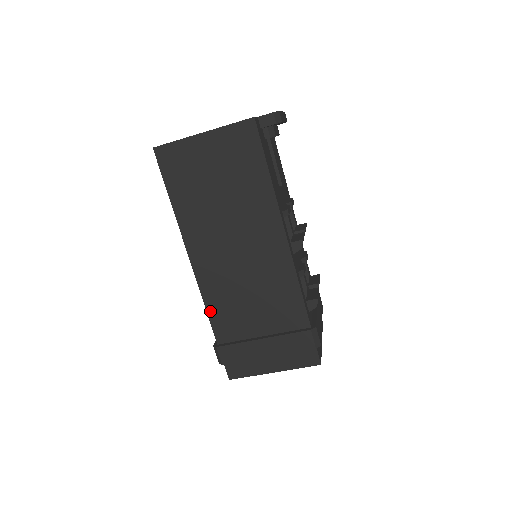
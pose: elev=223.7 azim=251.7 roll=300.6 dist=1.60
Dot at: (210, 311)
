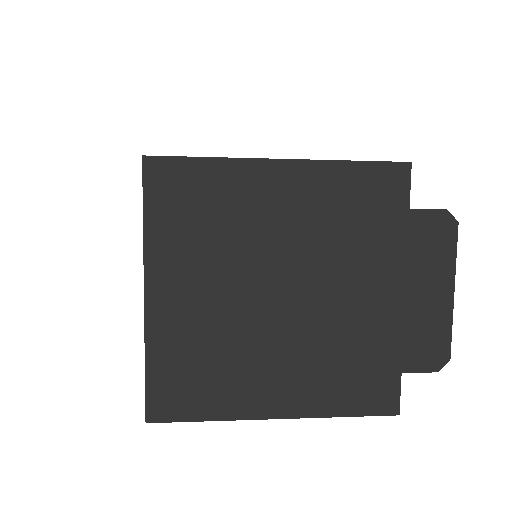
Dot at: occluded
